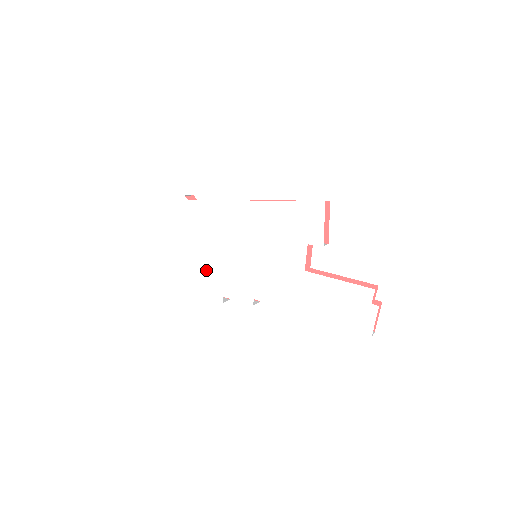
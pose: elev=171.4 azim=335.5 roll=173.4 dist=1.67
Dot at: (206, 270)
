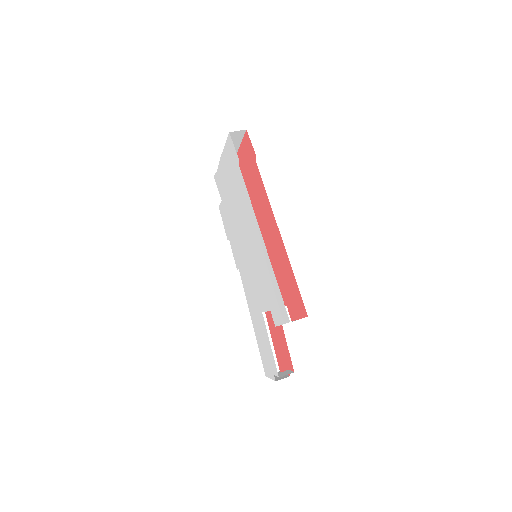
Dot at: (229, 214)
